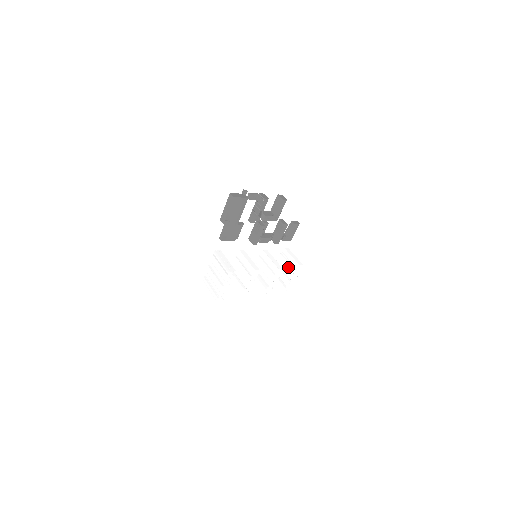
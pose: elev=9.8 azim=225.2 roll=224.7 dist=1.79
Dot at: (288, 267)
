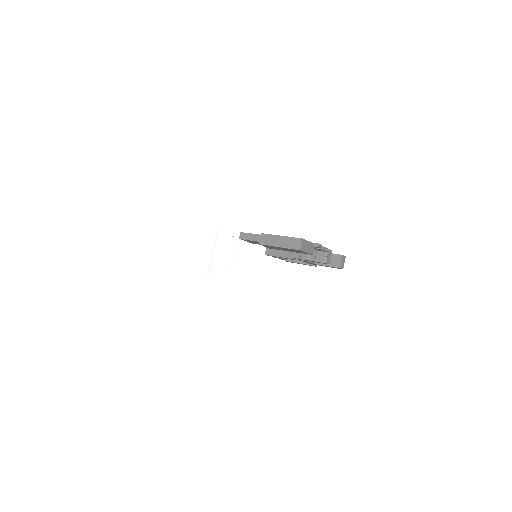
Dot at: (272, 271)
